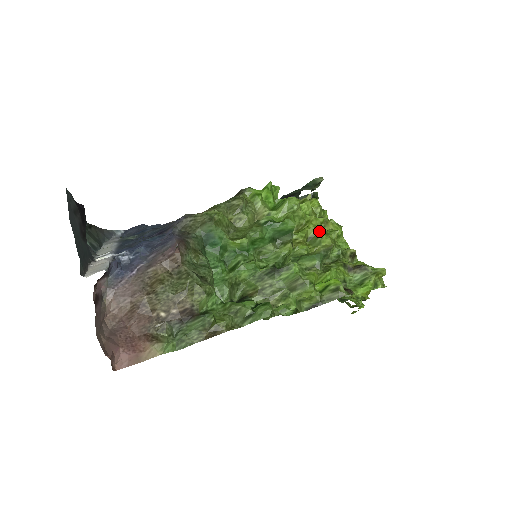
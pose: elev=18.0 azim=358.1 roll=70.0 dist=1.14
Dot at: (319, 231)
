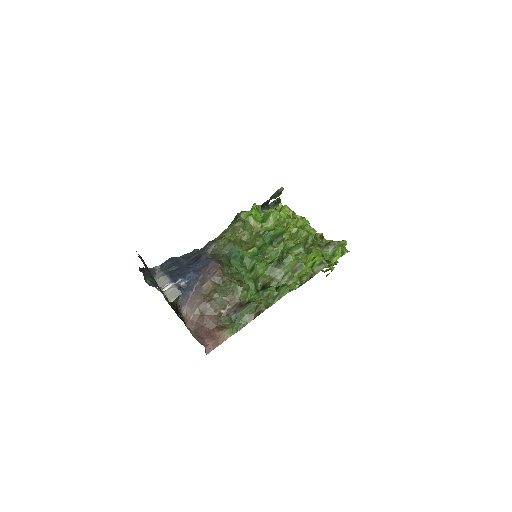
Dot at: (297, 228)
